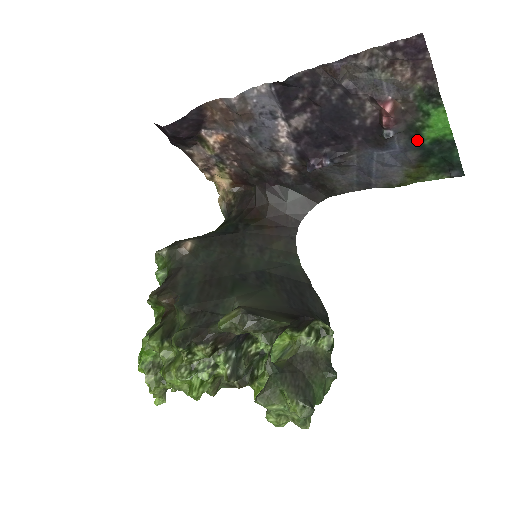
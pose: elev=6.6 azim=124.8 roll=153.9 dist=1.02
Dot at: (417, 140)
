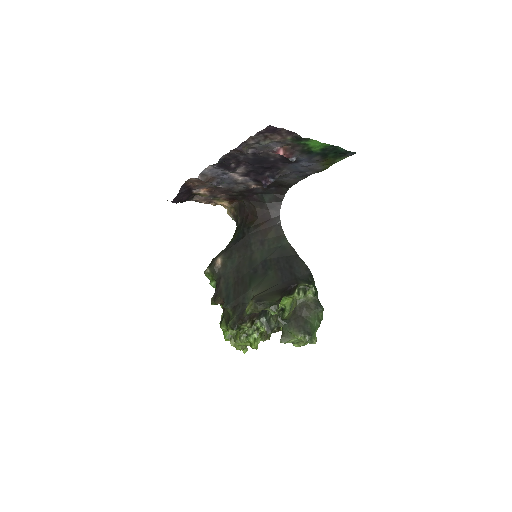
Dot at: (312, 153)
